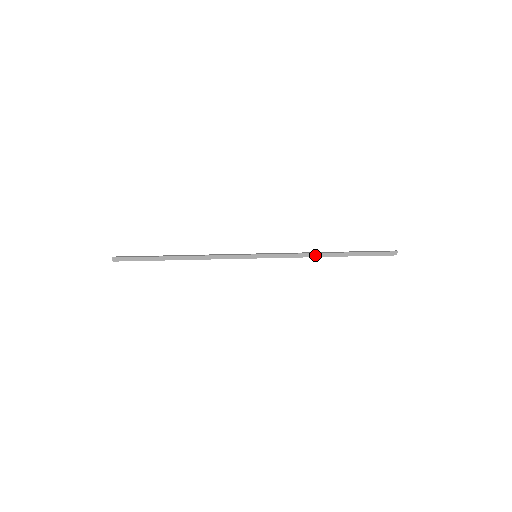
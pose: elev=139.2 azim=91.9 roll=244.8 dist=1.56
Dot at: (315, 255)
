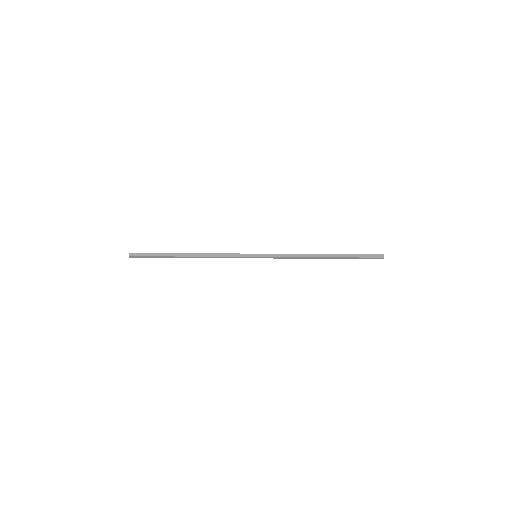
Dot at: (309, 255)
